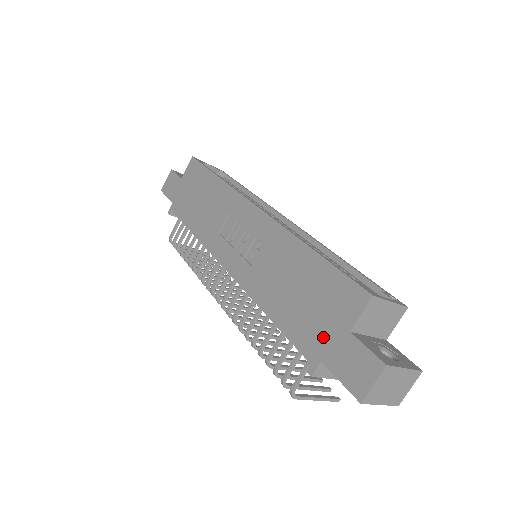
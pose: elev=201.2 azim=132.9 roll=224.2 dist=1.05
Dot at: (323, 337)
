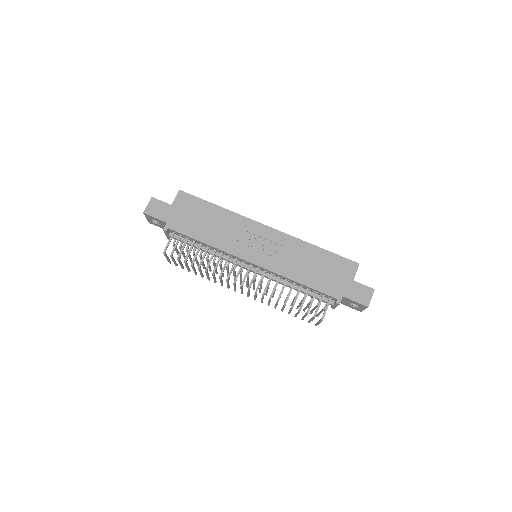
Dot at: (340, 286)
